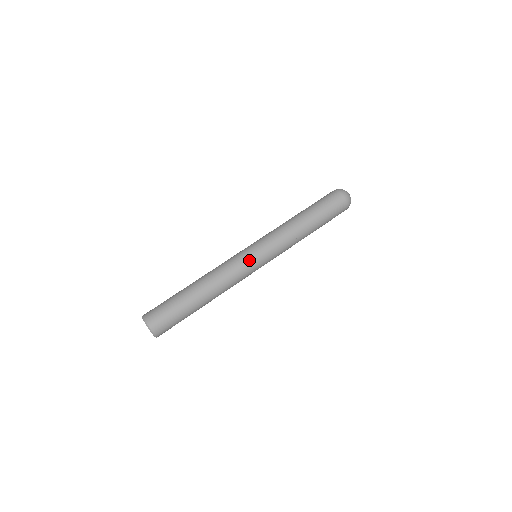
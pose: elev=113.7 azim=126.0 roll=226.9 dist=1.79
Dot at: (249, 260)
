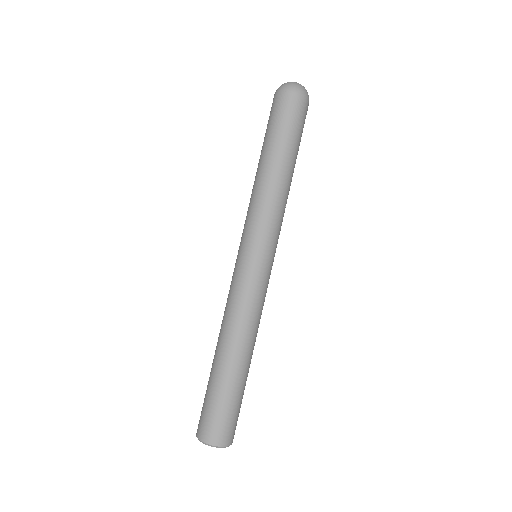
Dot at: (268, 275)
